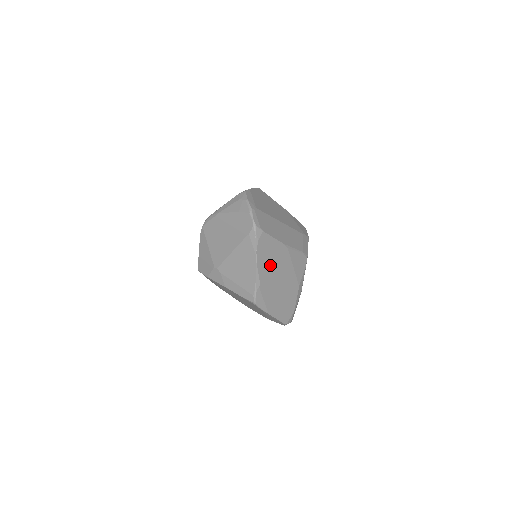
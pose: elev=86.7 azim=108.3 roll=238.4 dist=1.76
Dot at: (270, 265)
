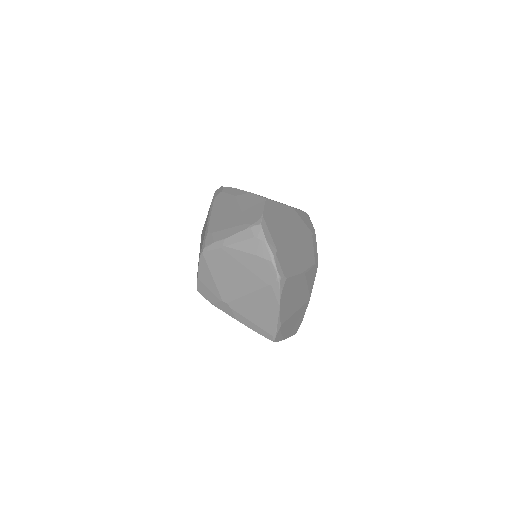
Dot at: (290, 302)
